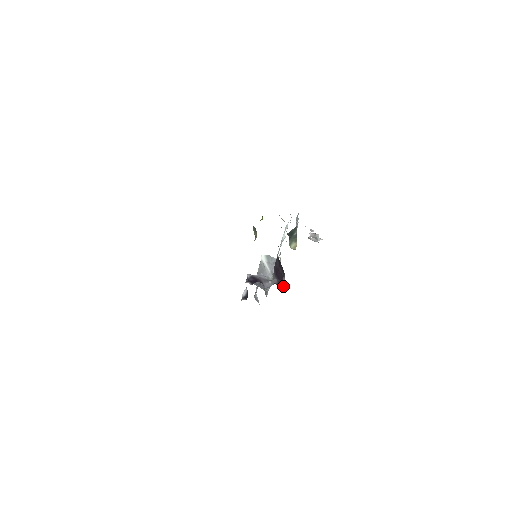
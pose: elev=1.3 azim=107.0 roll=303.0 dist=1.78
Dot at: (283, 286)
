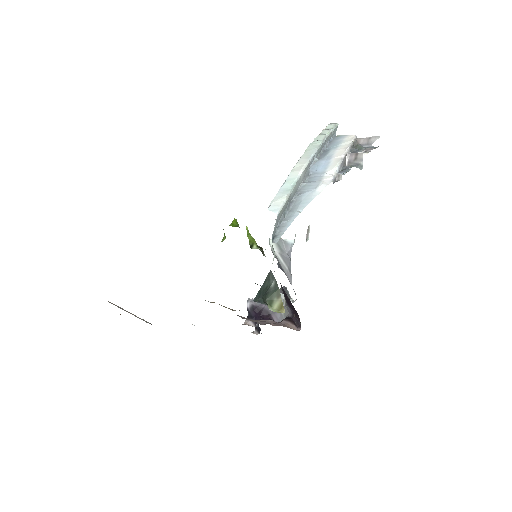
Dot at: (300, 323)
